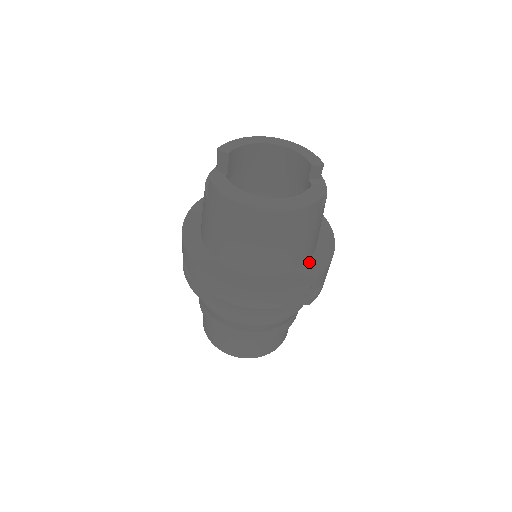
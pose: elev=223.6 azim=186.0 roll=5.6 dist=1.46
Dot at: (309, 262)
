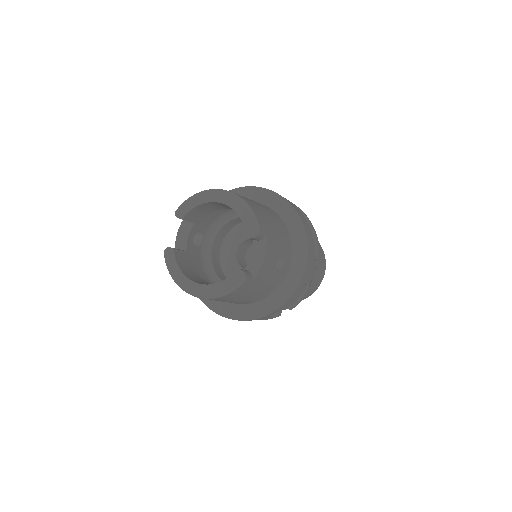
Dot at: (275, 292)
